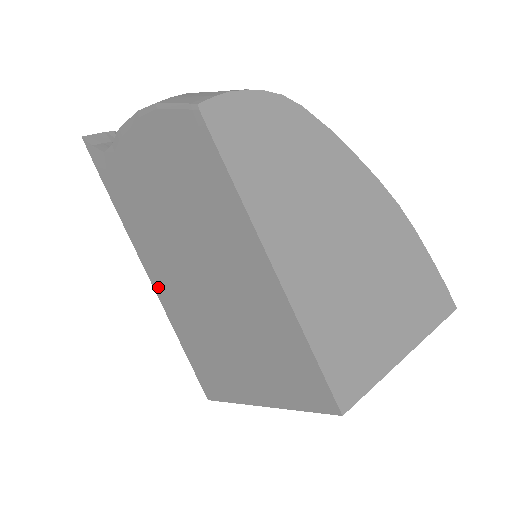
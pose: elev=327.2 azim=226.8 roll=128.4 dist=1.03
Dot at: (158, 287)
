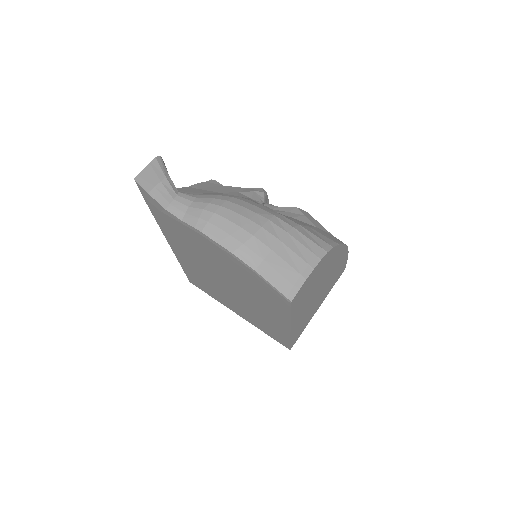
Dot at: (178, 253)
